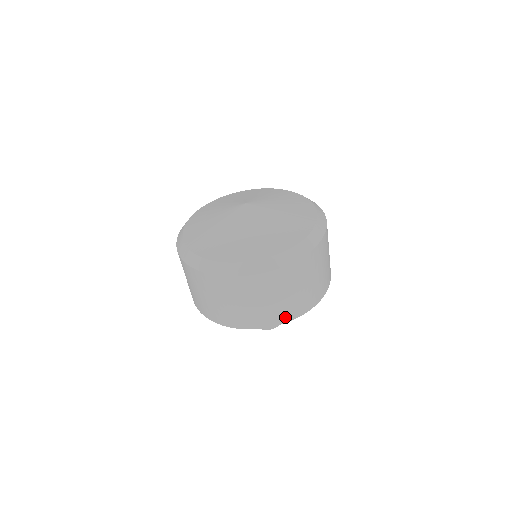
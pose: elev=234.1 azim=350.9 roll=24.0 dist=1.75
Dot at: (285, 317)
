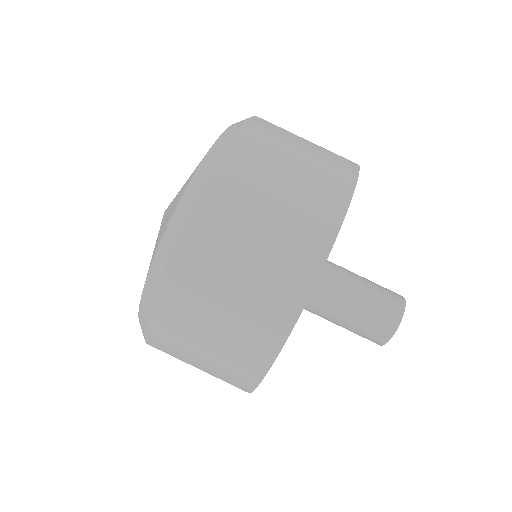
Dot at: occluded
